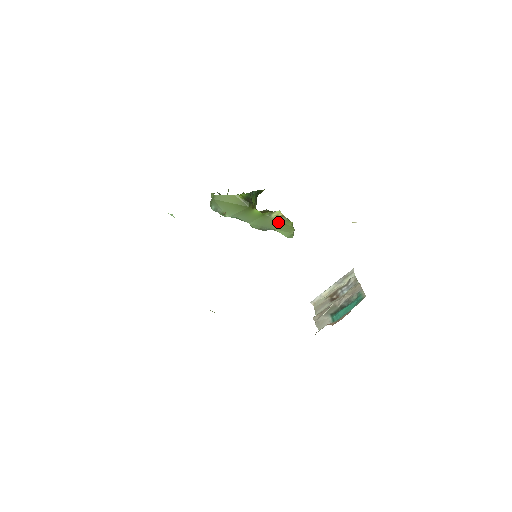
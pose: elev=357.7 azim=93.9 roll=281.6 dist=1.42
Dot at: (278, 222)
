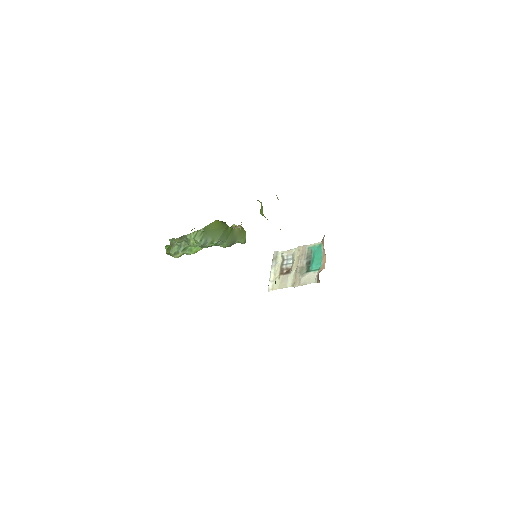
Dot at: (239, 232)
